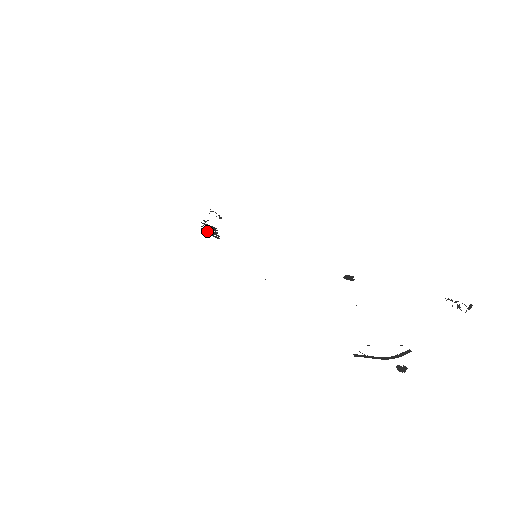
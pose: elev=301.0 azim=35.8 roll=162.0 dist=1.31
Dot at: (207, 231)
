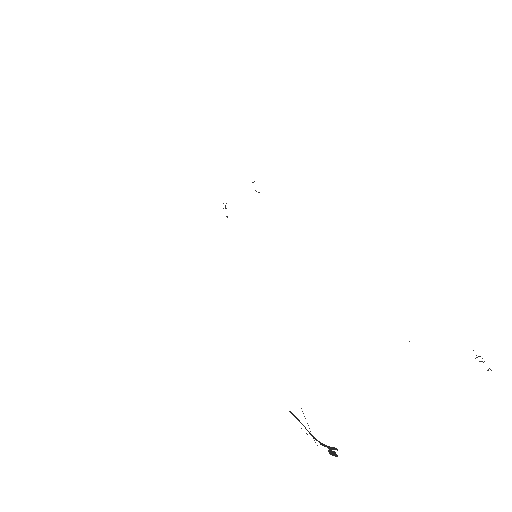
Dot at: occluded
